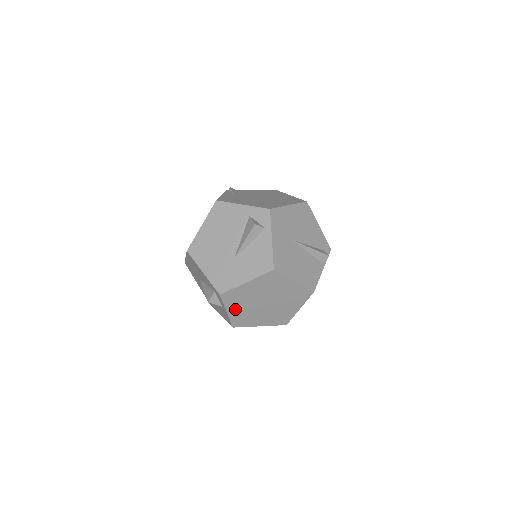
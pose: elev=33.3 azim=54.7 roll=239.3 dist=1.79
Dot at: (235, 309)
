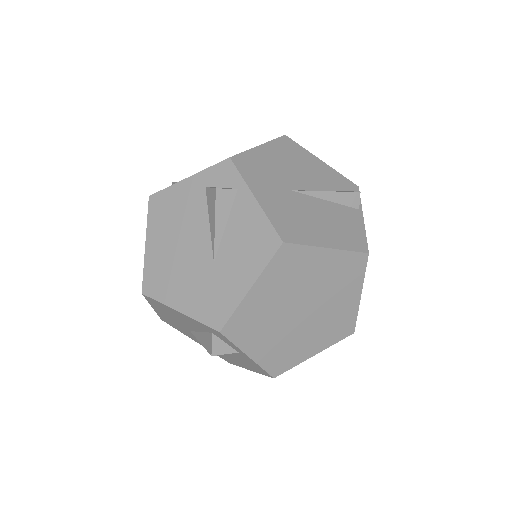
Dot at: (259, 345)
